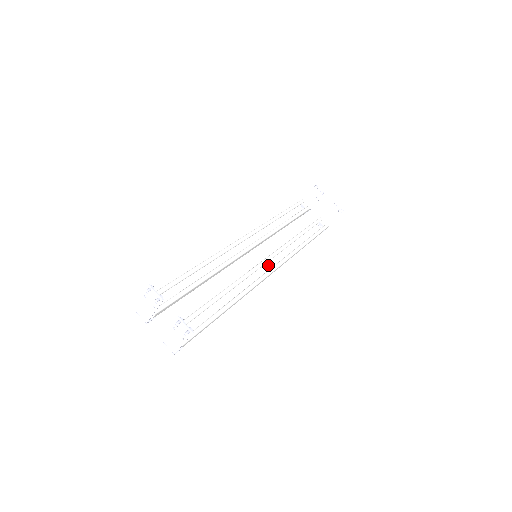
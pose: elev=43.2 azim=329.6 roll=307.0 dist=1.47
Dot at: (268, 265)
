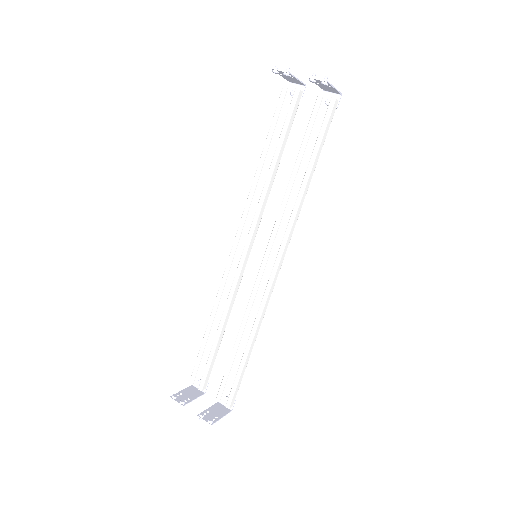
Dot at: (275, 252)
